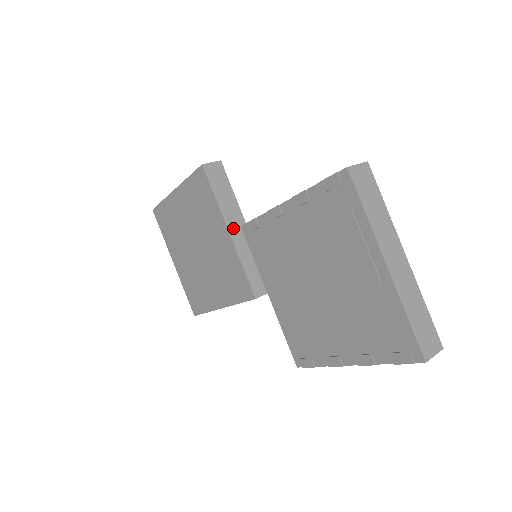
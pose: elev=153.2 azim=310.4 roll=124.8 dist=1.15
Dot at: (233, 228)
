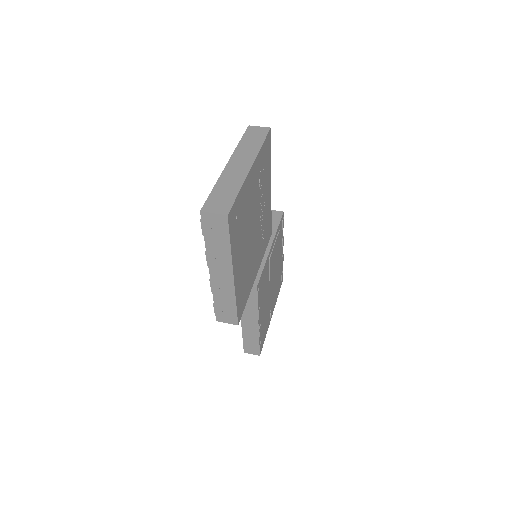
Dot at: occluded
